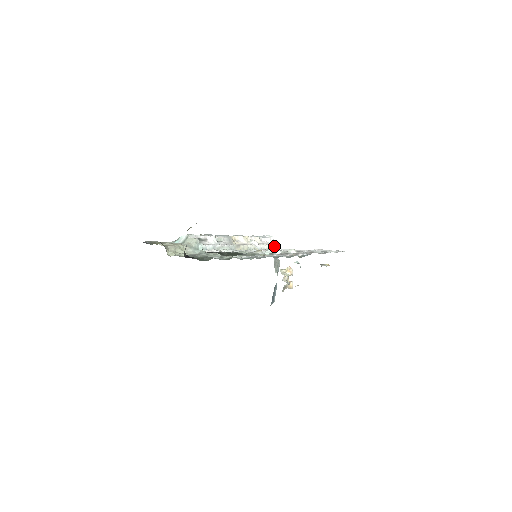
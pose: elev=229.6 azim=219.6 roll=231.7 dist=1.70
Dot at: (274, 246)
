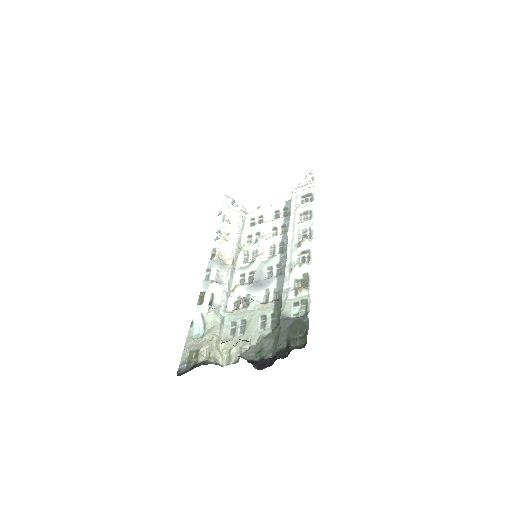
Dot at: (243, 214)
